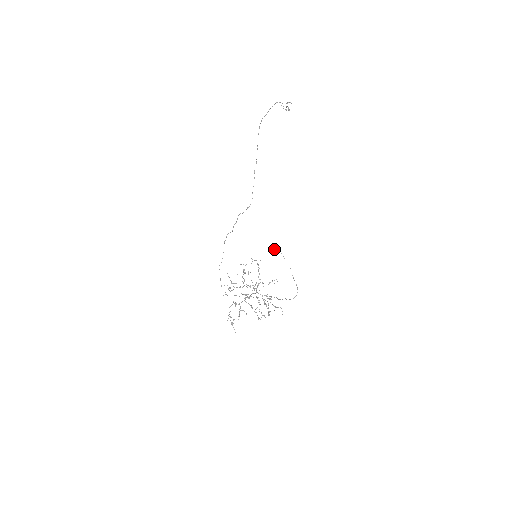
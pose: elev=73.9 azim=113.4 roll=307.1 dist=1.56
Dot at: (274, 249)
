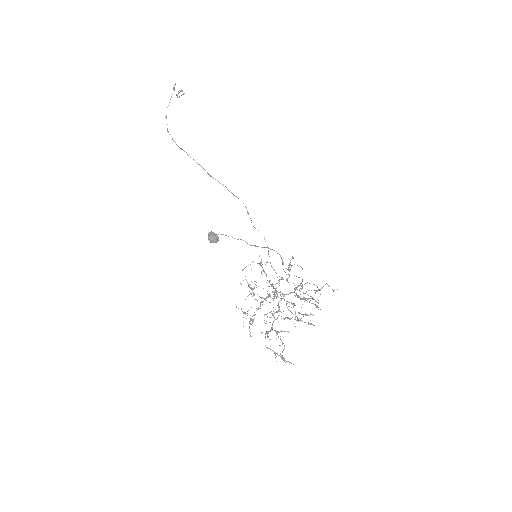
Dot at: (208, 239)
